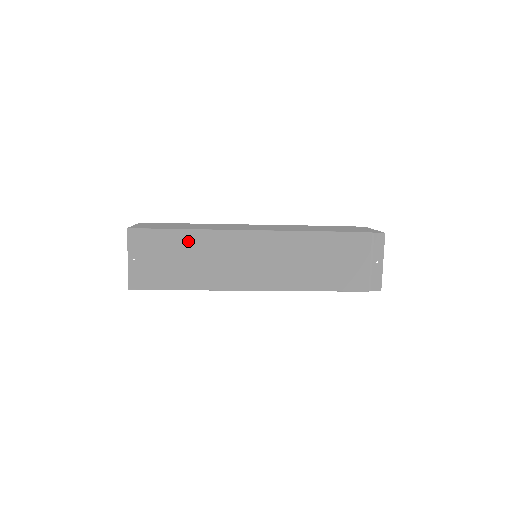
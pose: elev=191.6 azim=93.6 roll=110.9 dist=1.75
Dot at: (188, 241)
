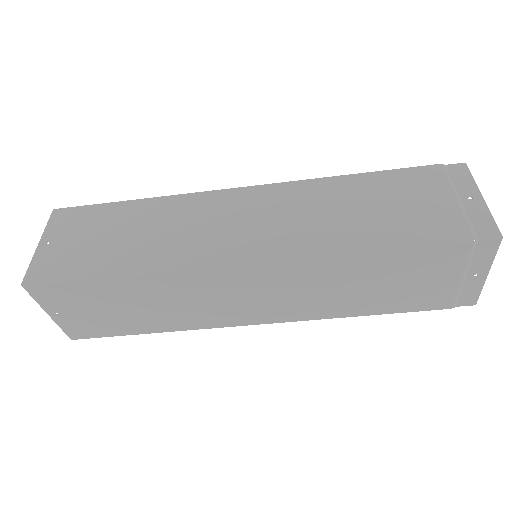
Dot at: (137, 211)
